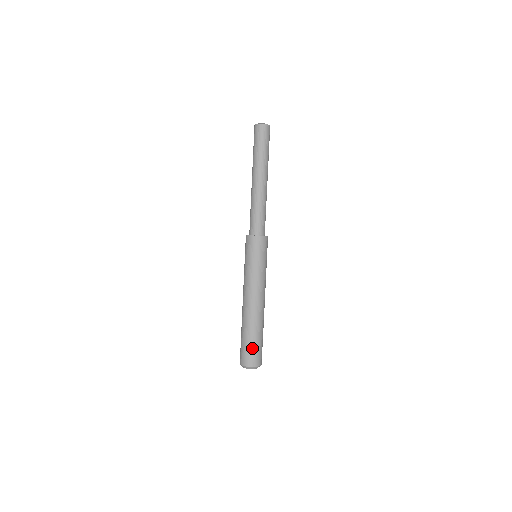
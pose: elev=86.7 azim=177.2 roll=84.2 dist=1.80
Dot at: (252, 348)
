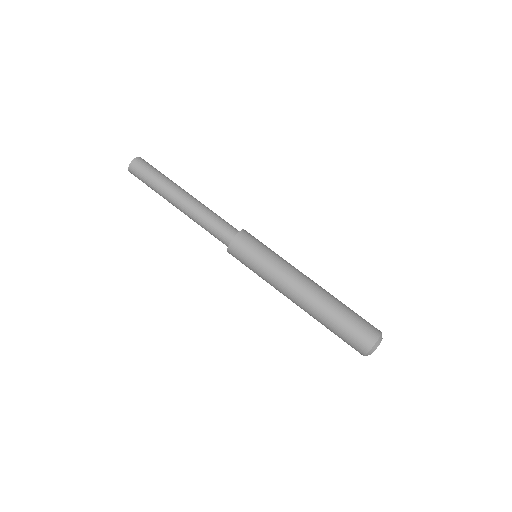
Dot at: (346, 336)
